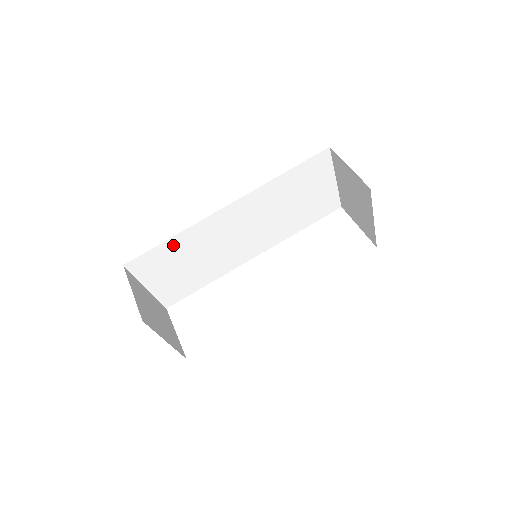
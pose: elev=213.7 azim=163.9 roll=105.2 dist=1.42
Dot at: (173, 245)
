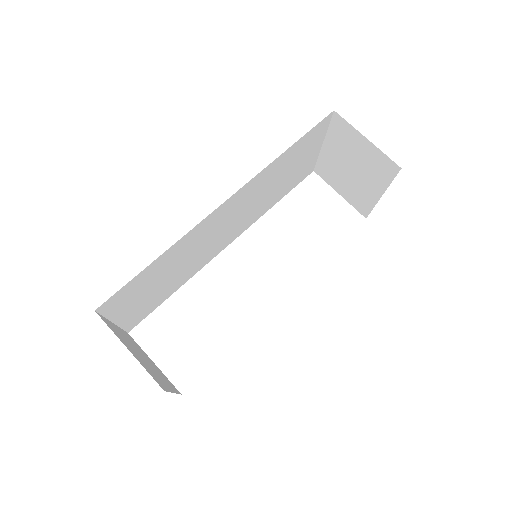
Dot at: (156, 265)
